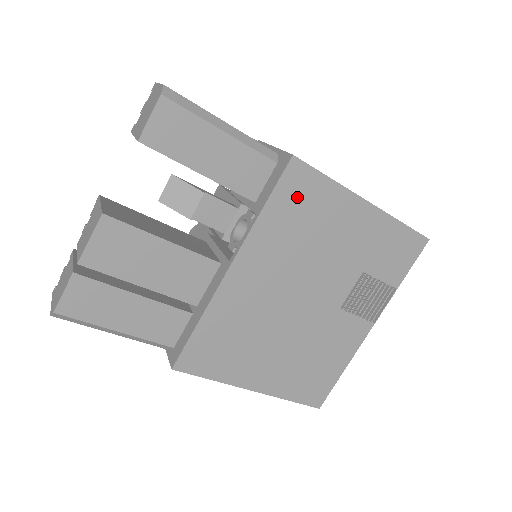
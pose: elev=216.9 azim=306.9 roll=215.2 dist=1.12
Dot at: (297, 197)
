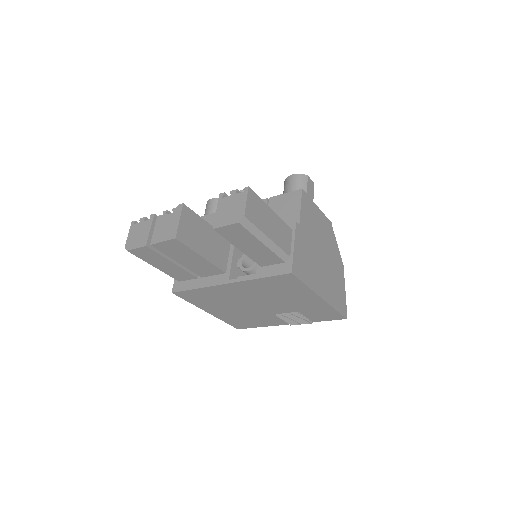
Dot at: (282, 283)
